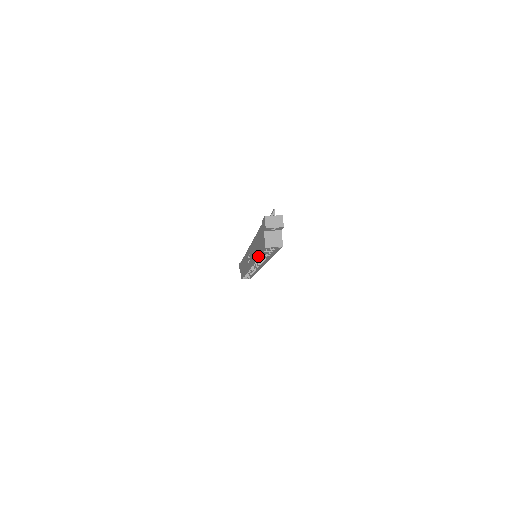
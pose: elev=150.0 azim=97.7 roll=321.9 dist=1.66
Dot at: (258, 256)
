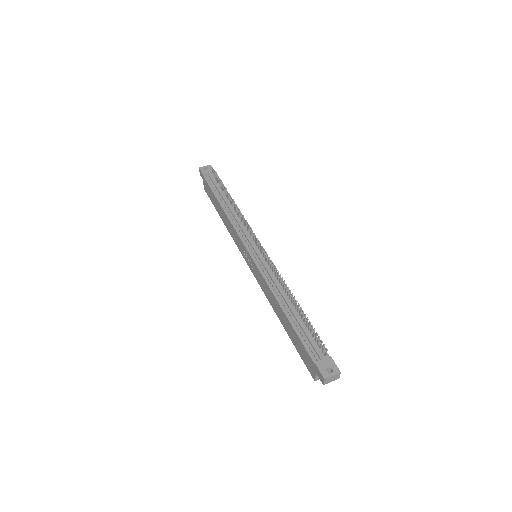
Dot at: occluded
